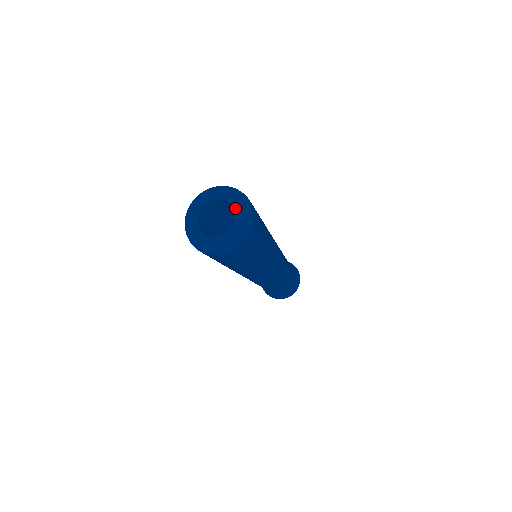
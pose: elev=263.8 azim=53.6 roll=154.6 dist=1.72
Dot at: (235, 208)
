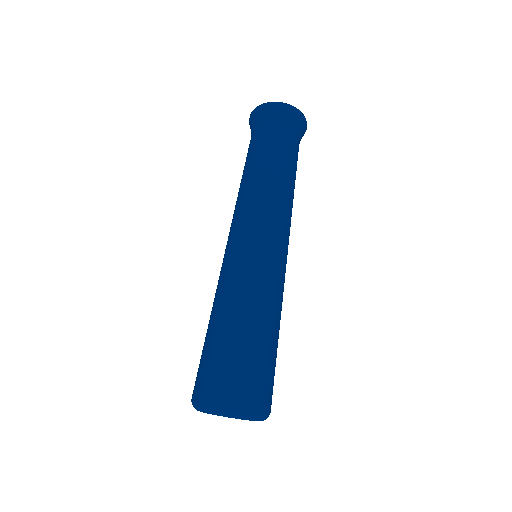
Dot at: occluded
